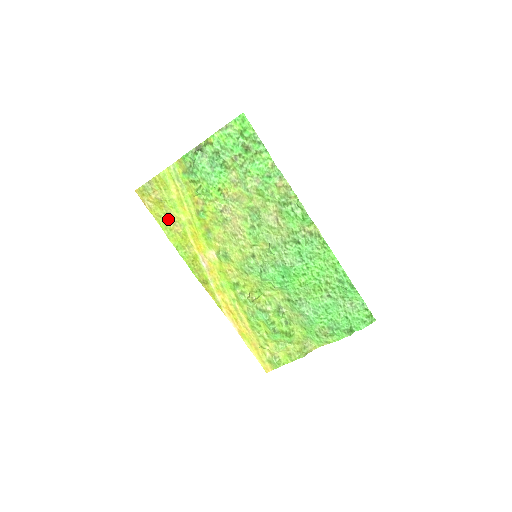
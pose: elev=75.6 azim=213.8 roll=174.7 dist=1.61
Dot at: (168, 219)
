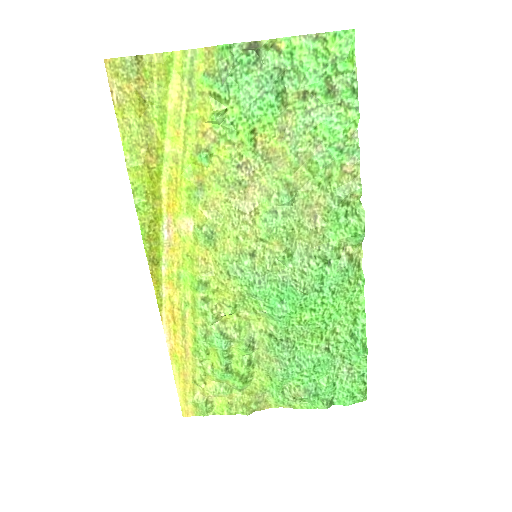
Dot at: (142, 137)
